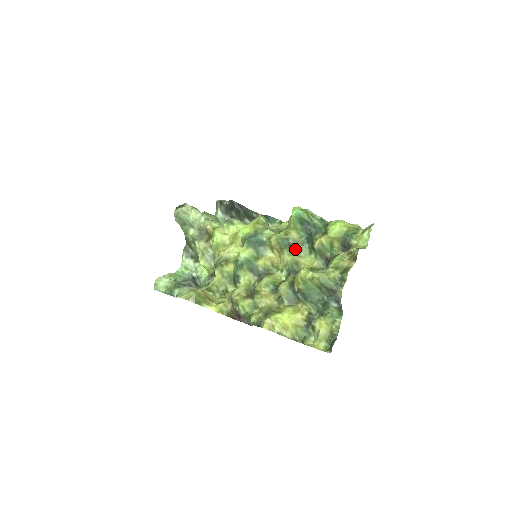
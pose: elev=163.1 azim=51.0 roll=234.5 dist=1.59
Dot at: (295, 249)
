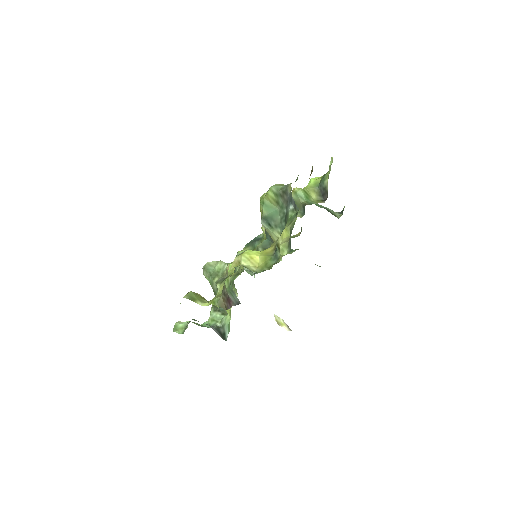
Dot at: occluded
